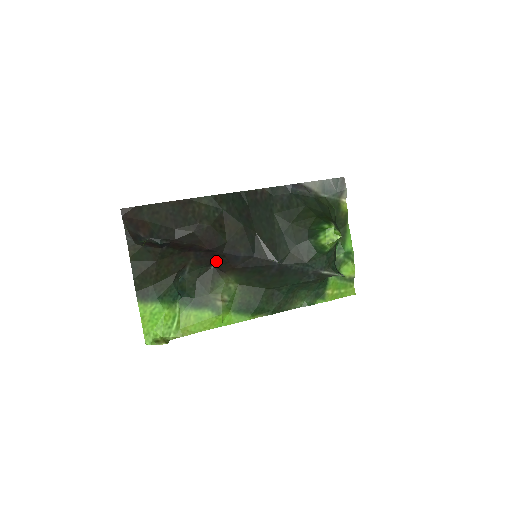
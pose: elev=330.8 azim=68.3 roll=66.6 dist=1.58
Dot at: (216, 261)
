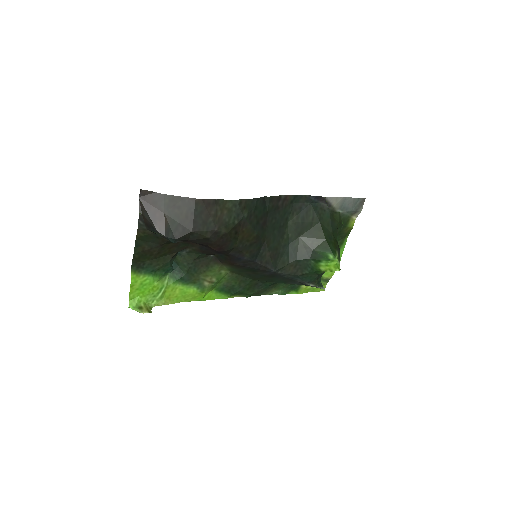
Dot at: (218, 254)
